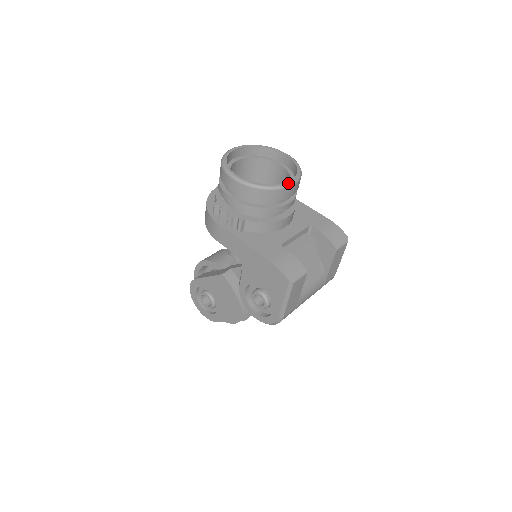
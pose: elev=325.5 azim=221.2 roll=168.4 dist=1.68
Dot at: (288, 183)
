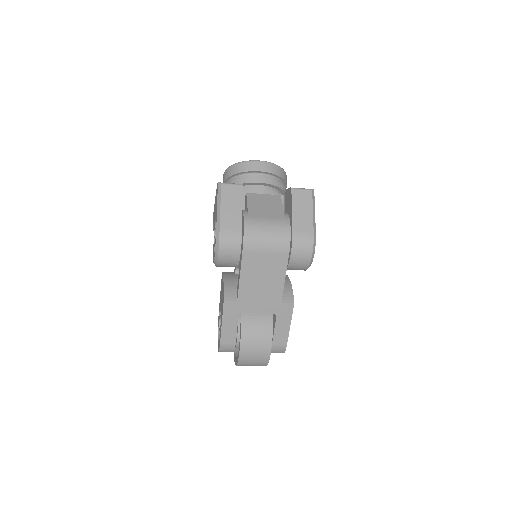
Dot at: (255, 160)
